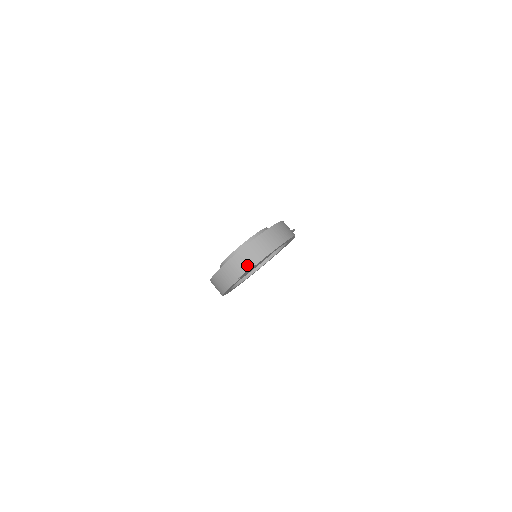
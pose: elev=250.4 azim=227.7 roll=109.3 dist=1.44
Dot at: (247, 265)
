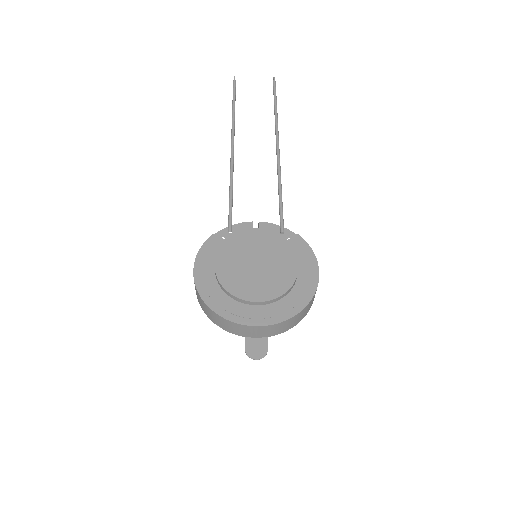
Dot at: (261, 335)
